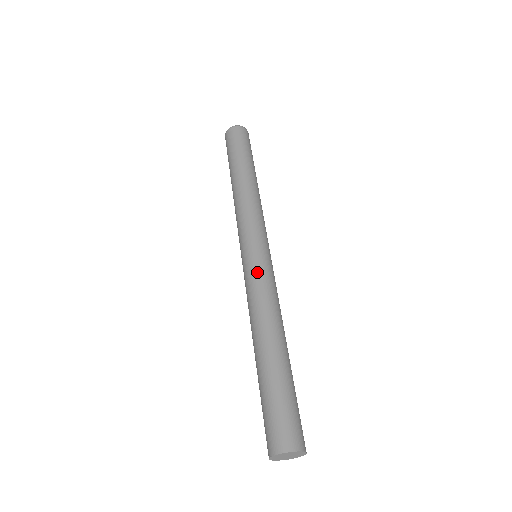
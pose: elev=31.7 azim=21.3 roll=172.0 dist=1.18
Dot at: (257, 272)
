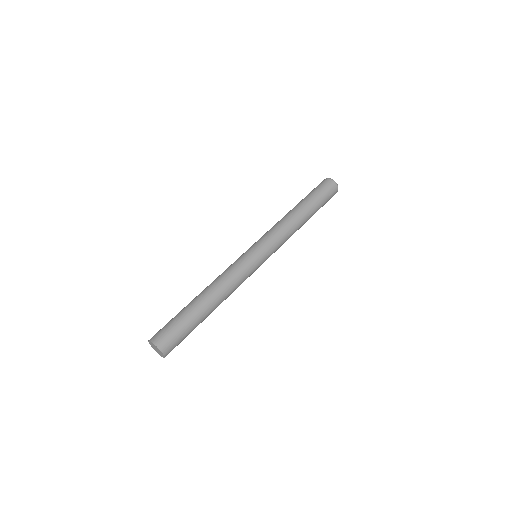
Dot at: (238, 260)
